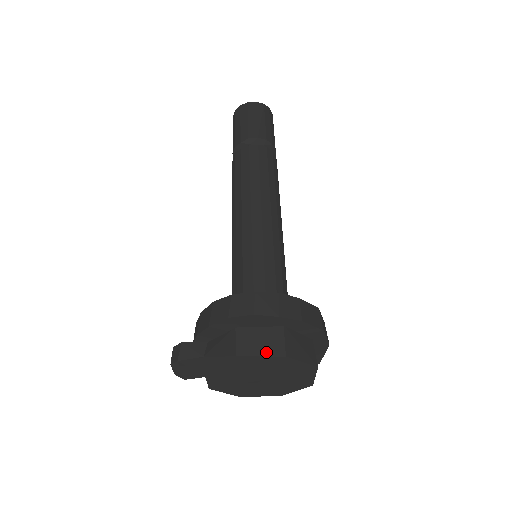
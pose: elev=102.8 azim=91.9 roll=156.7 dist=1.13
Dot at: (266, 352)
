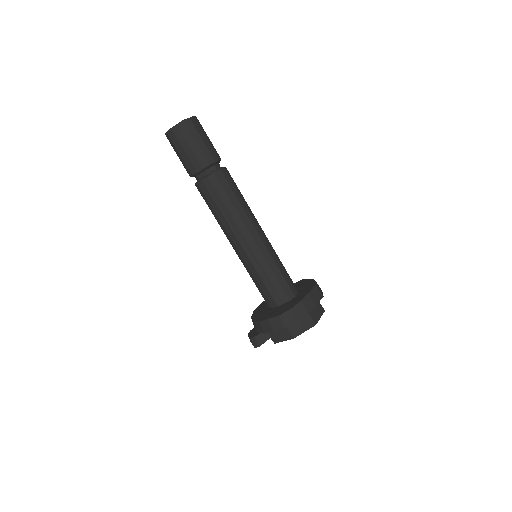
Dot at: (306, 328)
